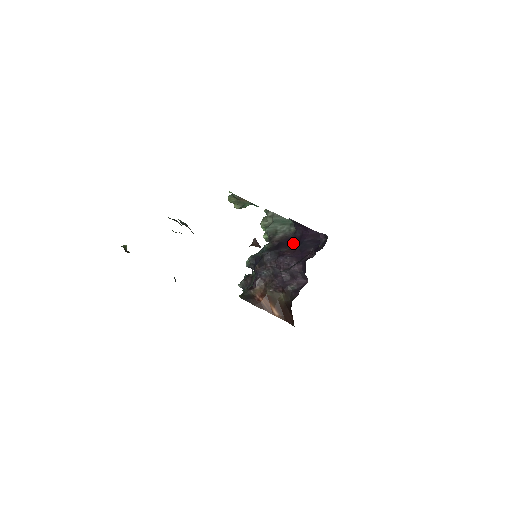
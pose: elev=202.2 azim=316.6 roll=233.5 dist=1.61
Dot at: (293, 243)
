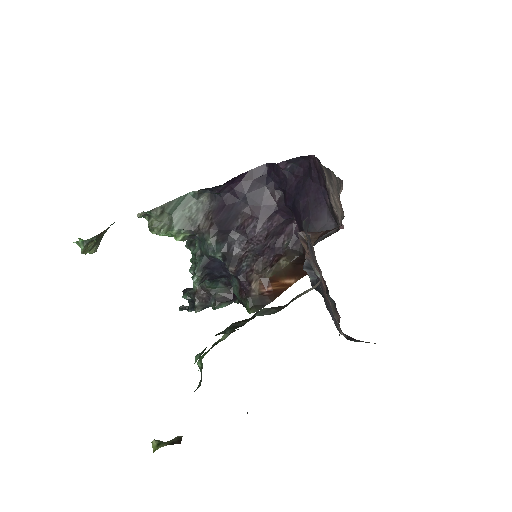
Dot at: (234, 208)
